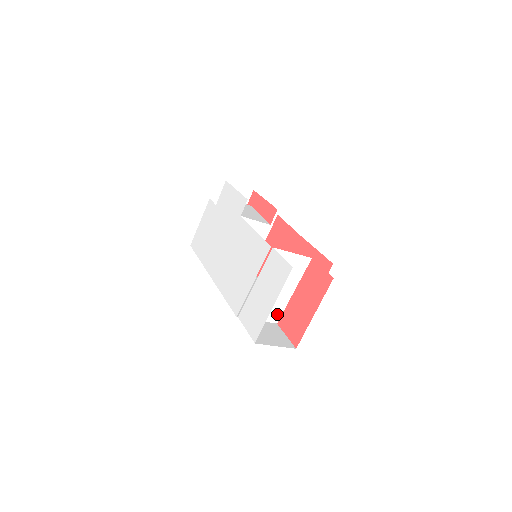
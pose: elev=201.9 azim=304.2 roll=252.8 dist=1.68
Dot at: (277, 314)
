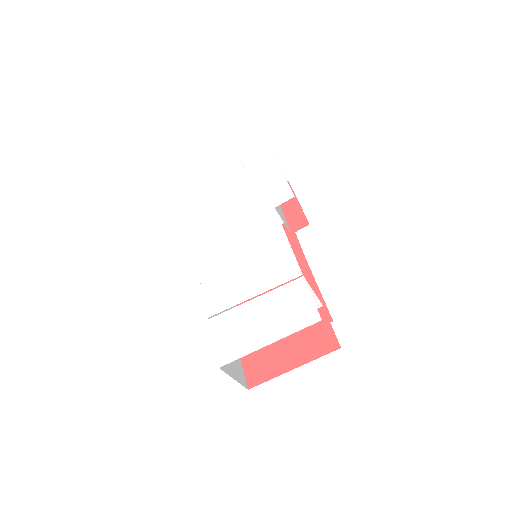
Dot at: occluded
